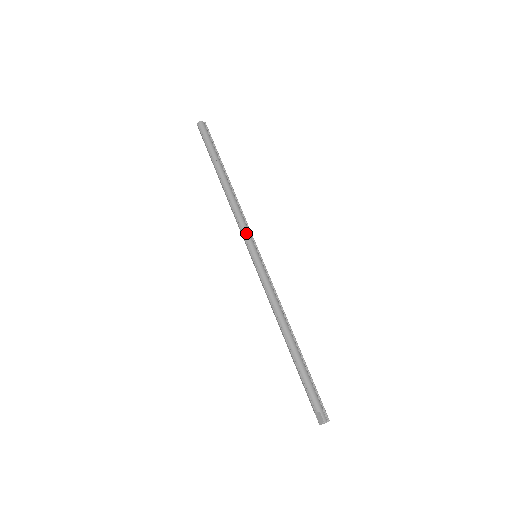
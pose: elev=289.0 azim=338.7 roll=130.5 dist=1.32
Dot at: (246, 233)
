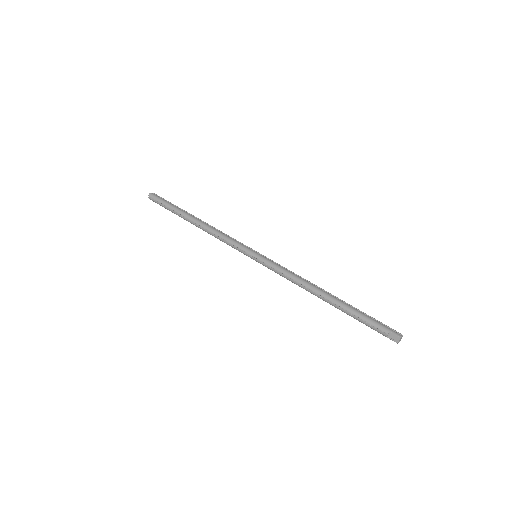
Dot at: (237, 244)
